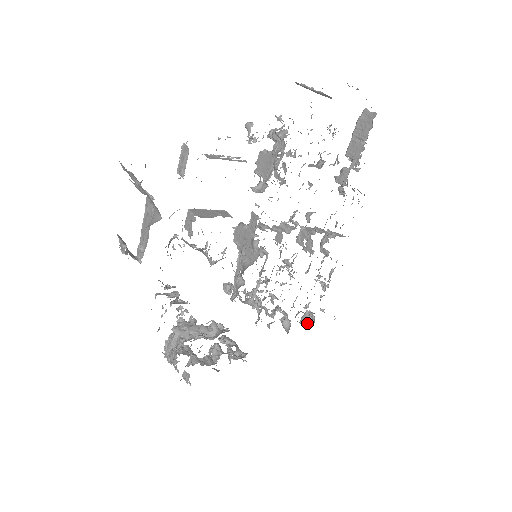
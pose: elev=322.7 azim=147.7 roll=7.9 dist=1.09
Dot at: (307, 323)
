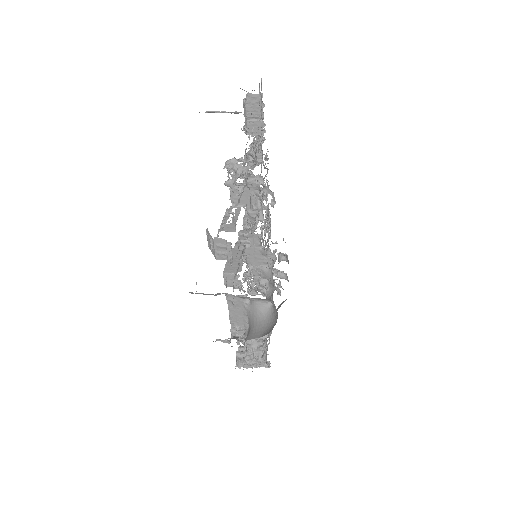
Dot at: (280, 261)
